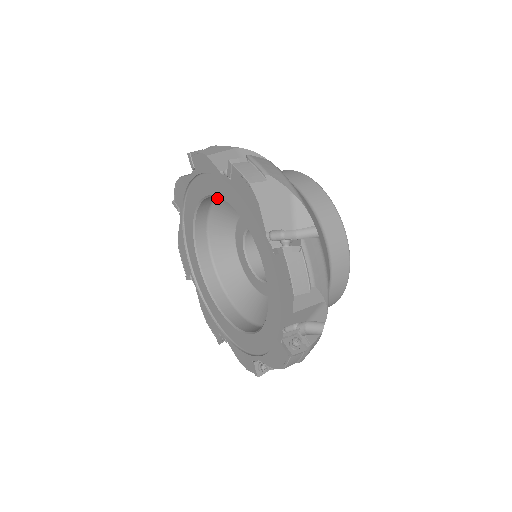
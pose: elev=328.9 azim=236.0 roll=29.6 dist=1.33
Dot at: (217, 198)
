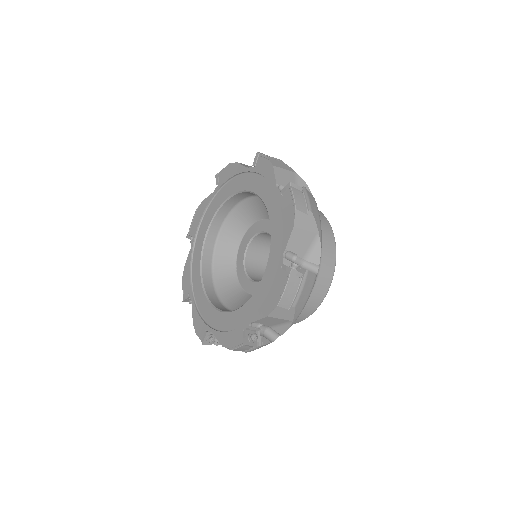
Dot at: (255, 196)
